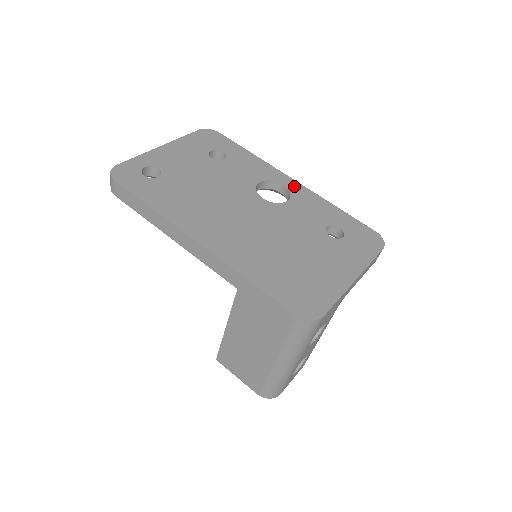
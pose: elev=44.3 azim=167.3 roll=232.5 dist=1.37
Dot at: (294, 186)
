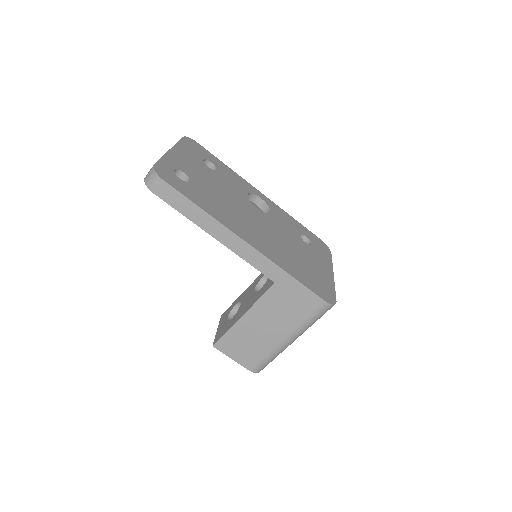
Dot at: (266, 200)
